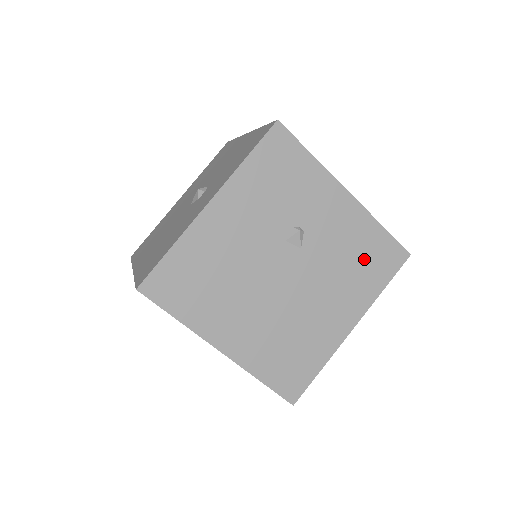
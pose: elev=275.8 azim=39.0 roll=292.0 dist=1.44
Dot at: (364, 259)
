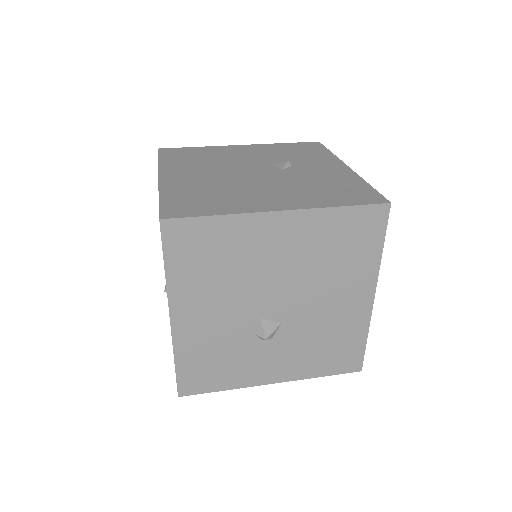
Dot at: (334, 189)
